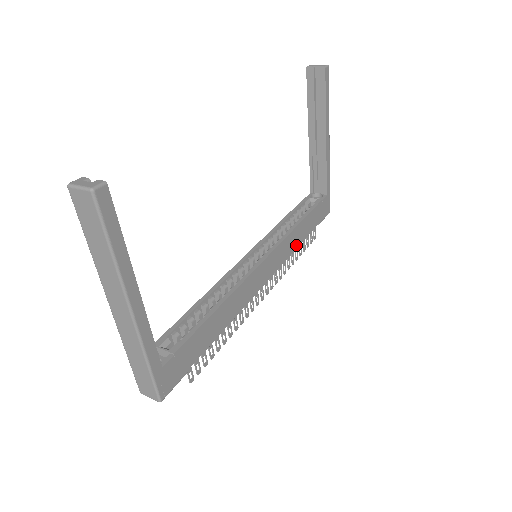
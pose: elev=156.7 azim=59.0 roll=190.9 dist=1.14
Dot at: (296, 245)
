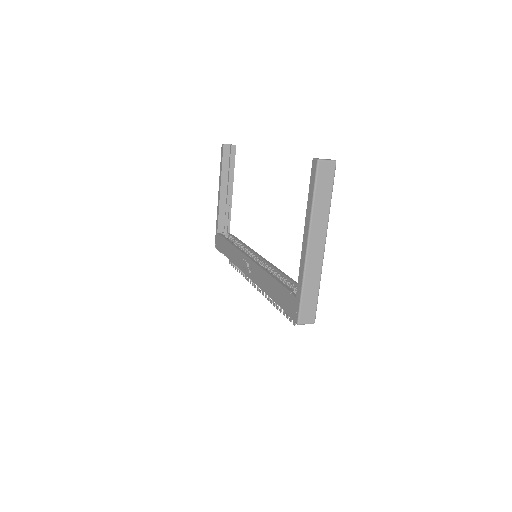
Dot at: occluded
